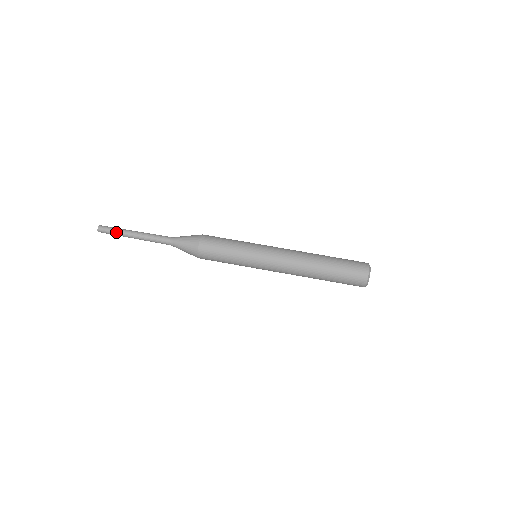
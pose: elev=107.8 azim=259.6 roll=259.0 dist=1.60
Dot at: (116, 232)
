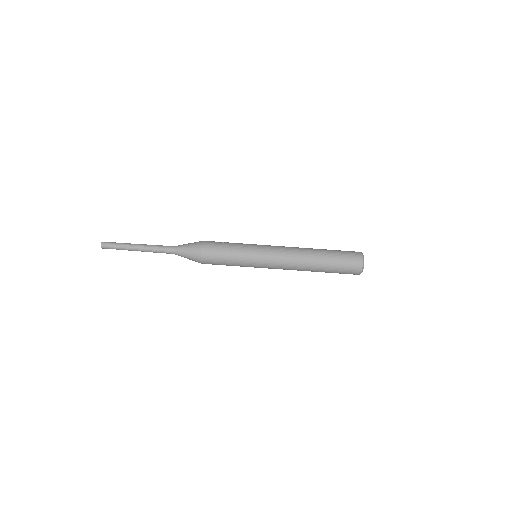
Dot at: (119, 248)
